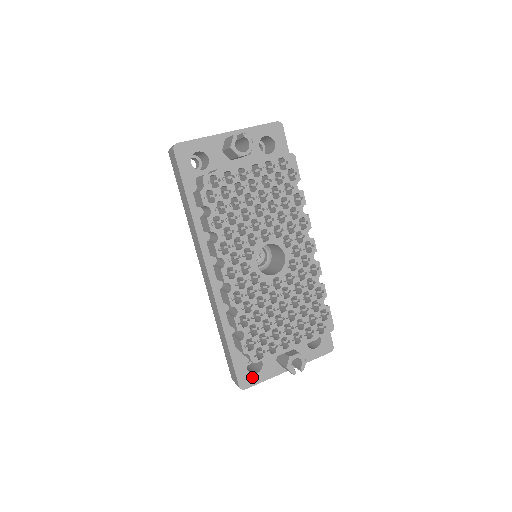
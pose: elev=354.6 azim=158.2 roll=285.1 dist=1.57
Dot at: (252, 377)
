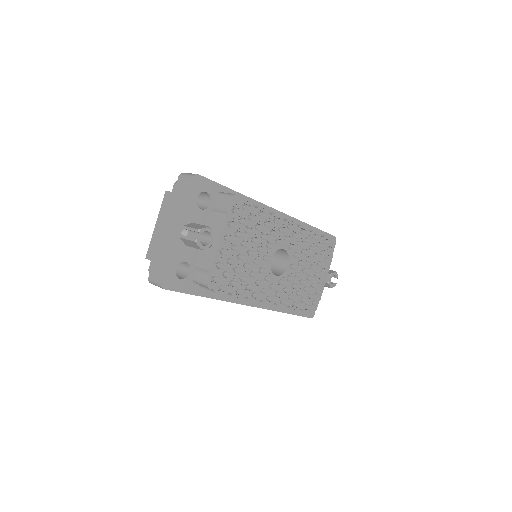
Dot at: occluded
